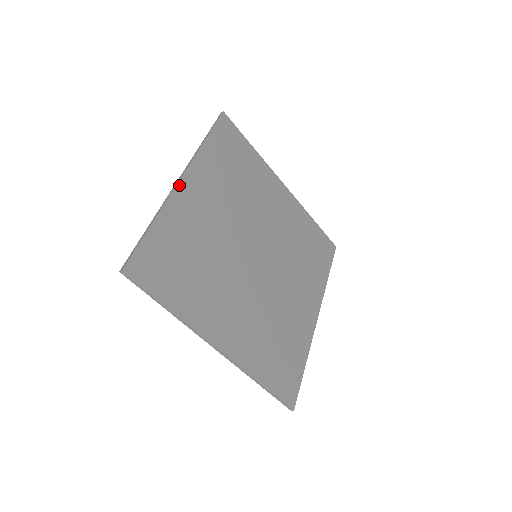
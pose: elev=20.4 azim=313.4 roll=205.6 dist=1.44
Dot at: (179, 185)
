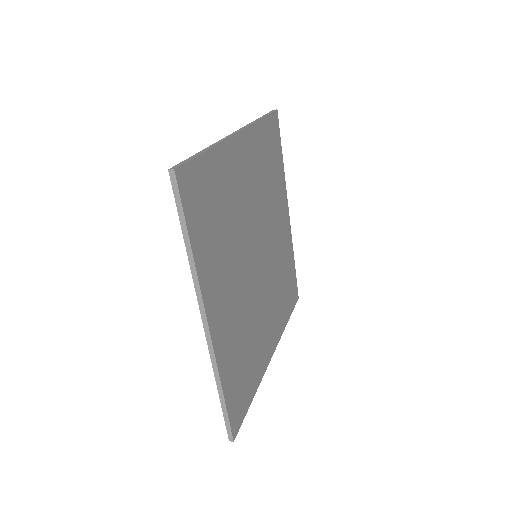
Dot at: (236, 136)
